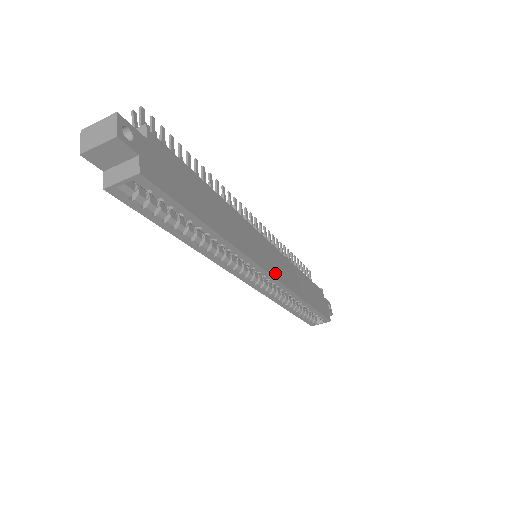
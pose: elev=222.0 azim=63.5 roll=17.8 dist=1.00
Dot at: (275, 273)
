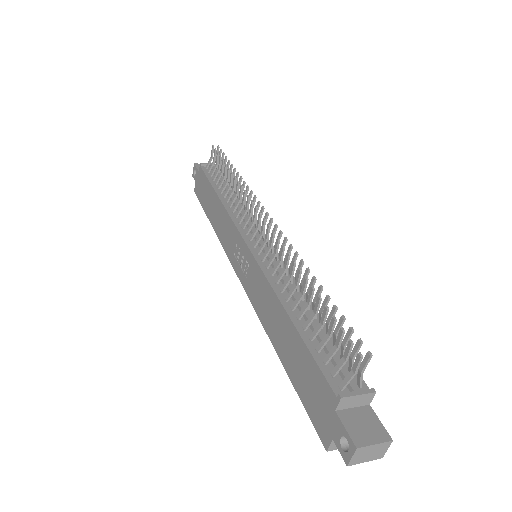
Dot at: occluded
